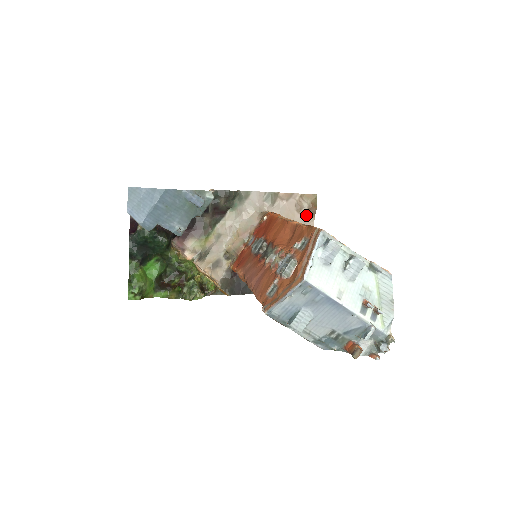
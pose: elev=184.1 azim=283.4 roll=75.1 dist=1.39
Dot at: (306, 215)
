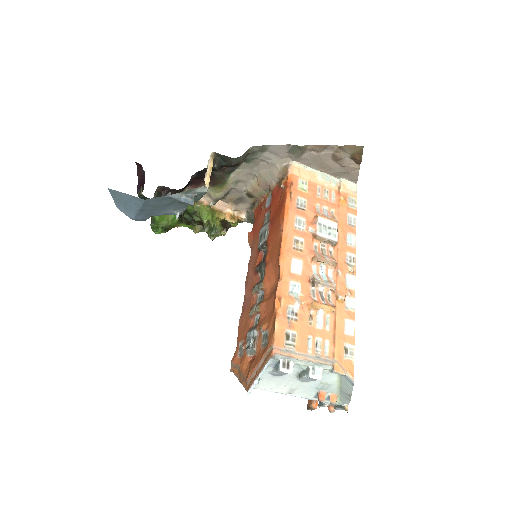
Dot at: (347, 165)
